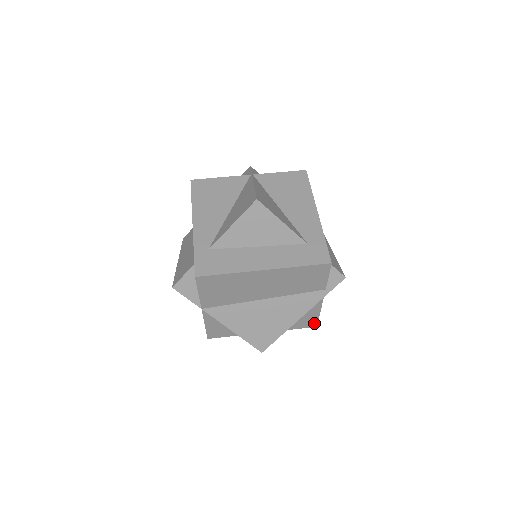
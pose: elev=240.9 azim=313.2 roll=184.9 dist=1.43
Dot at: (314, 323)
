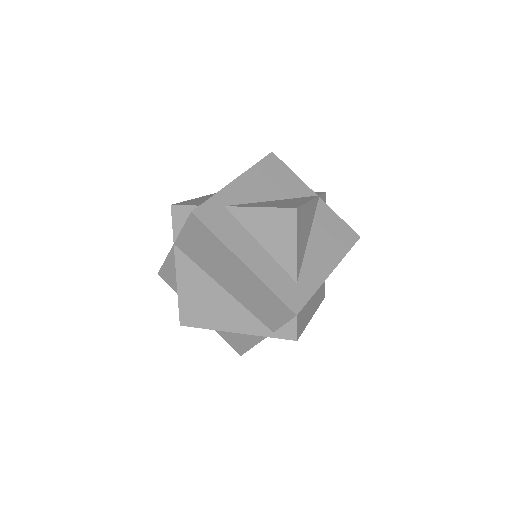
Dot at: (241, 351)
